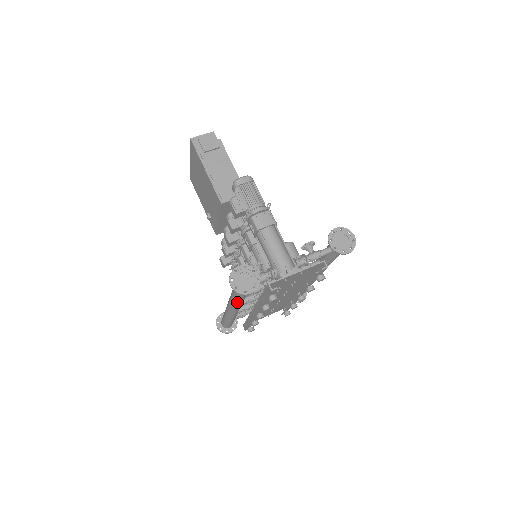
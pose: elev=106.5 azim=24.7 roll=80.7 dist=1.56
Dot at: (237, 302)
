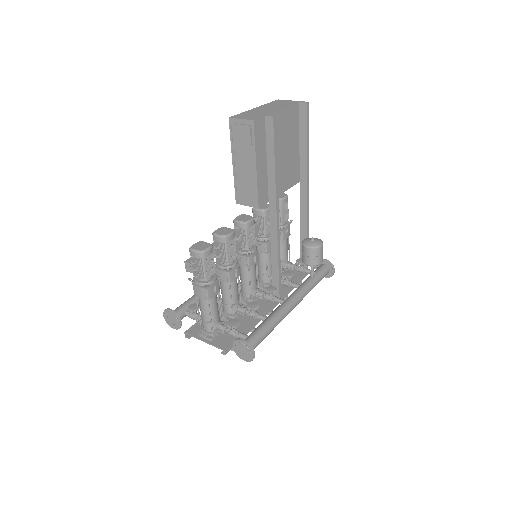
Dot at: occluded
